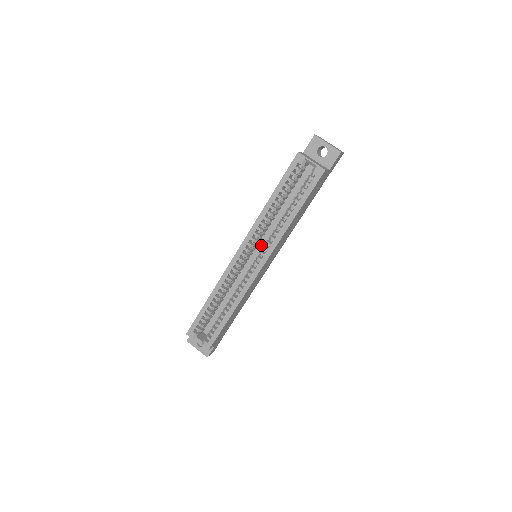
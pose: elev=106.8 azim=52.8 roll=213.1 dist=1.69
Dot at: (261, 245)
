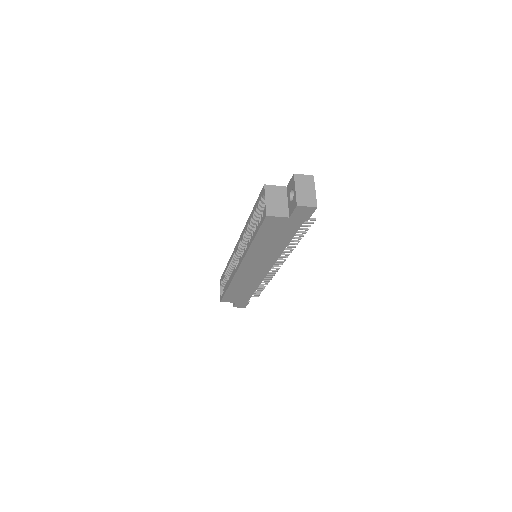
Dot at: occluded
